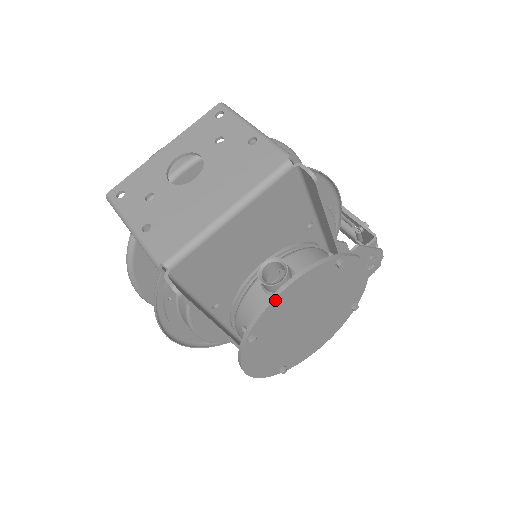
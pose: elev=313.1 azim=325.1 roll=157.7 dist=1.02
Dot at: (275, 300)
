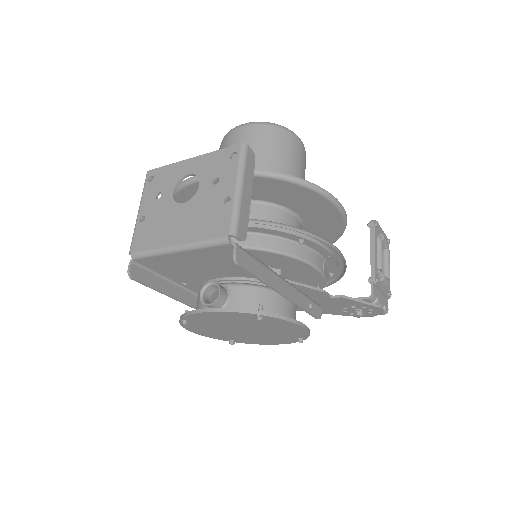
Dot at: (197, 313)
